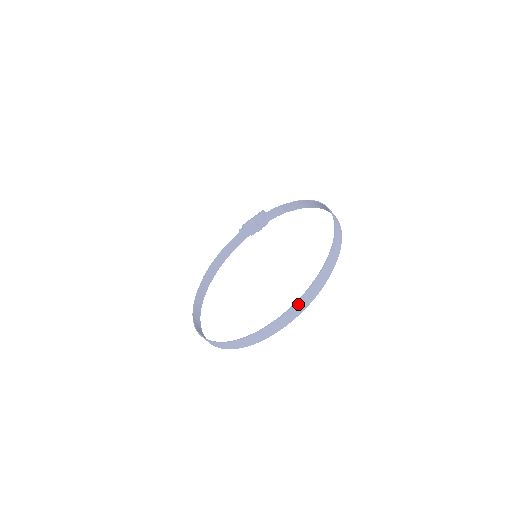
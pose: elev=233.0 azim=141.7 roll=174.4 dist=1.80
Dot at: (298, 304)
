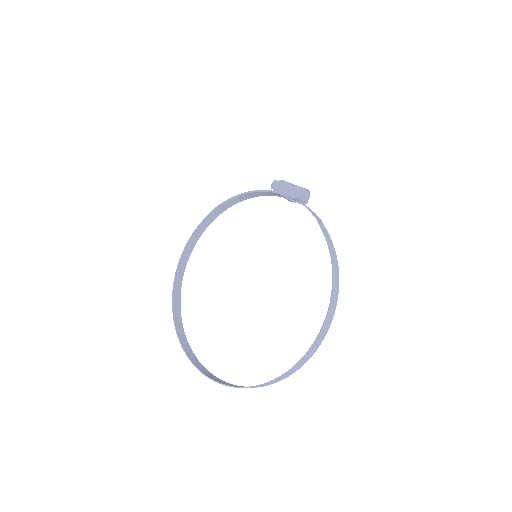
Dot at: occluded
